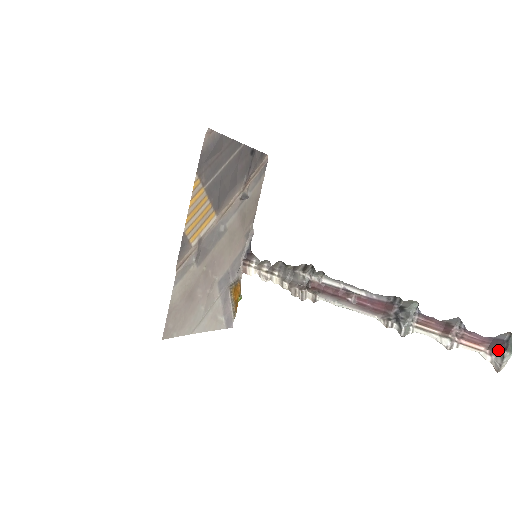
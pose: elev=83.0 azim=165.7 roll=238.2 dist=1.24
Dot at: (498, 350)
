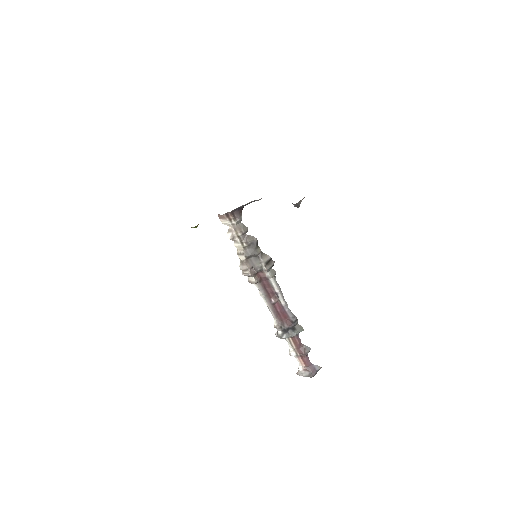
Dot at: (309, 373)
